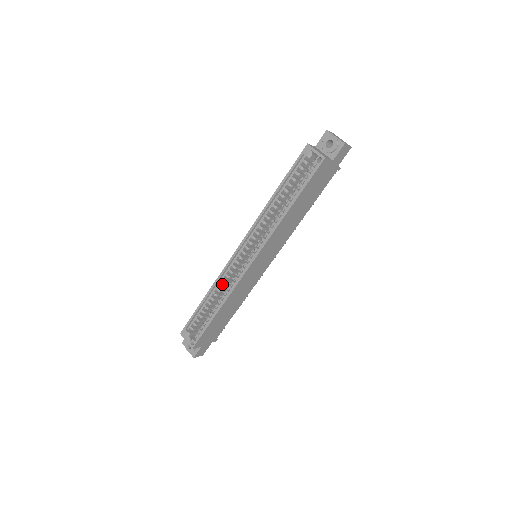
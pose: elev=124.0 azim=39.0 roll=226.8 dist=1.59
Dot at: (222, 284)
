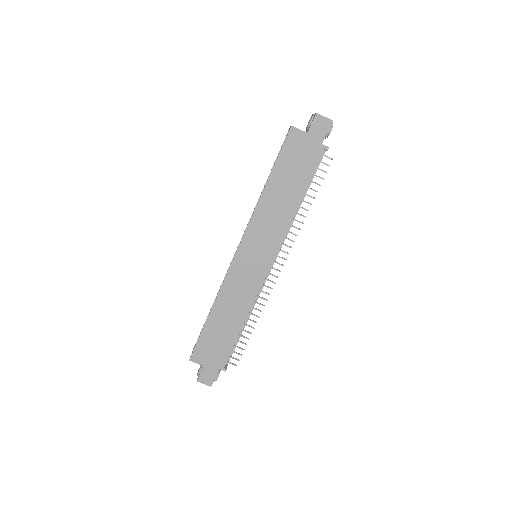
Dot at: occluded
